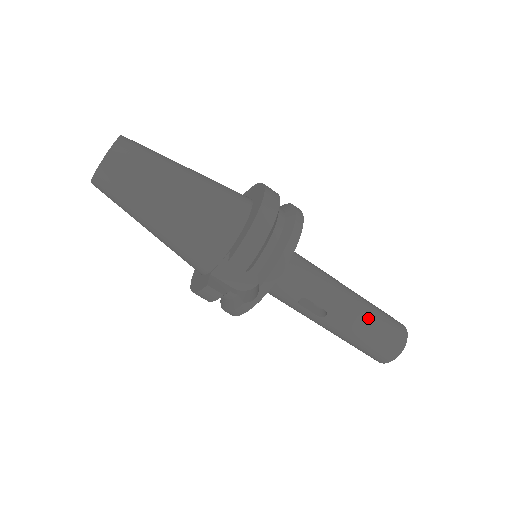
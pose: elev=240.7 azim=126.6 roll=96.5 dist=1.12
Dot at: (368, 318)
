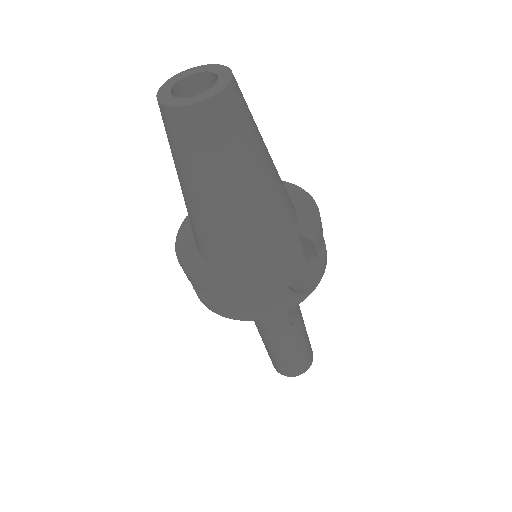
Dot at: (305, 327)
